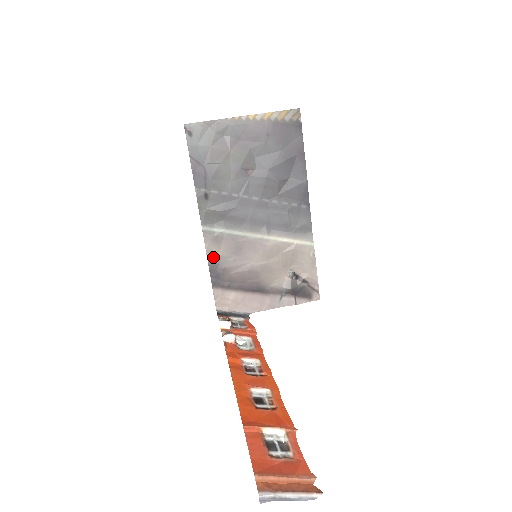
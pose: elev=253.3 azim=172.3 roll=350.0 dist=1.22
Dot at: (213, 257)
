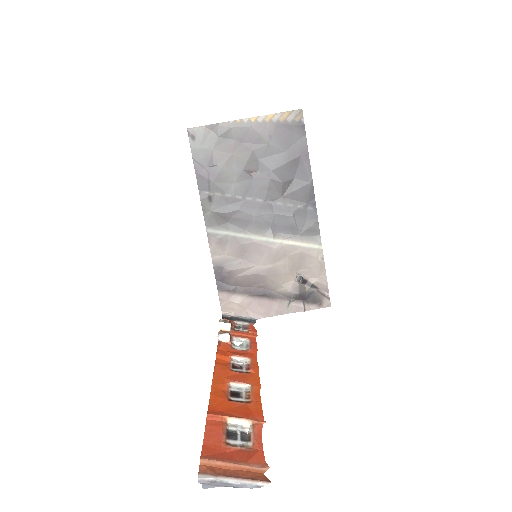
Dot at: (218, 260)
